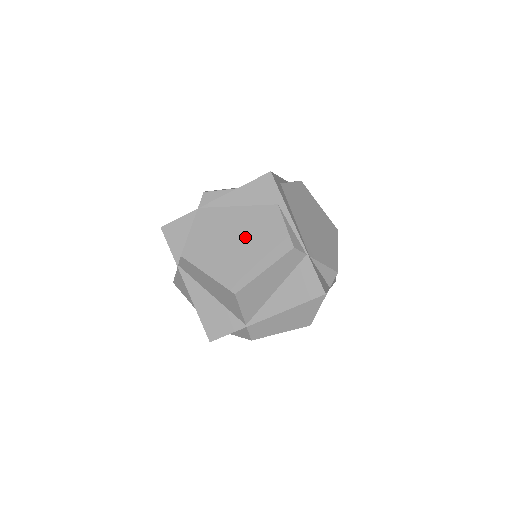
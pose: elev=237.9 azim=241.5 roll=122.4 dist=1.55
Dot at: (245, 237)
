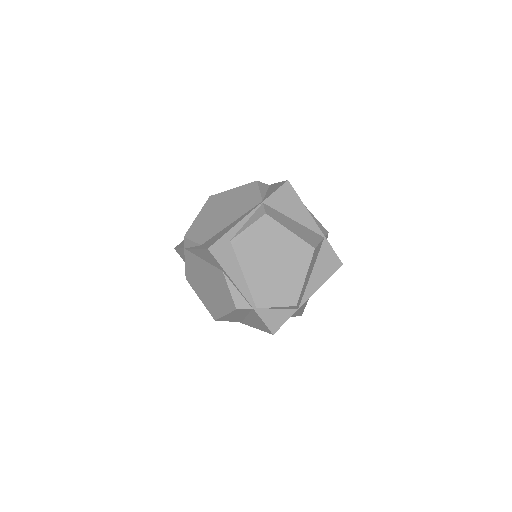
Dot at: (211, 285)
